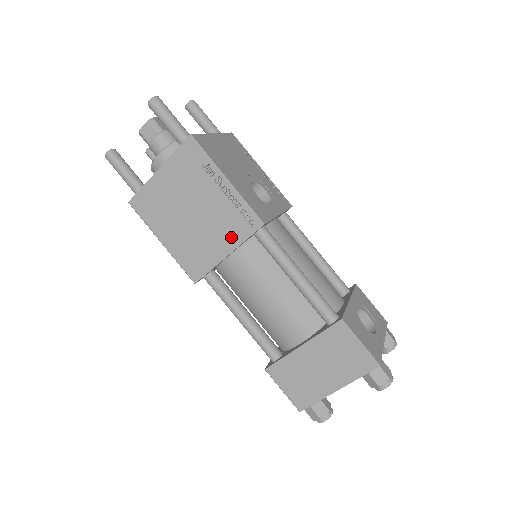
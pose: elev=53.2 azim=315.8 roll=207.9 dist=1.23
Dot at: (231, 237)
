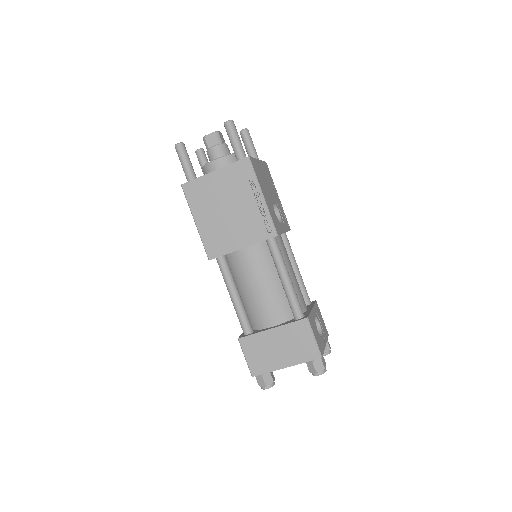
Dot at: (250, 236)
